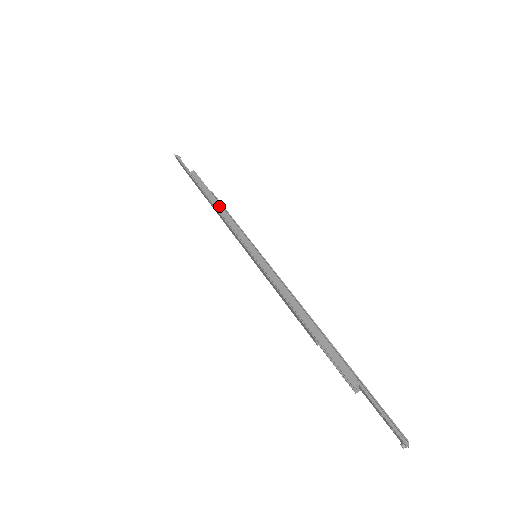
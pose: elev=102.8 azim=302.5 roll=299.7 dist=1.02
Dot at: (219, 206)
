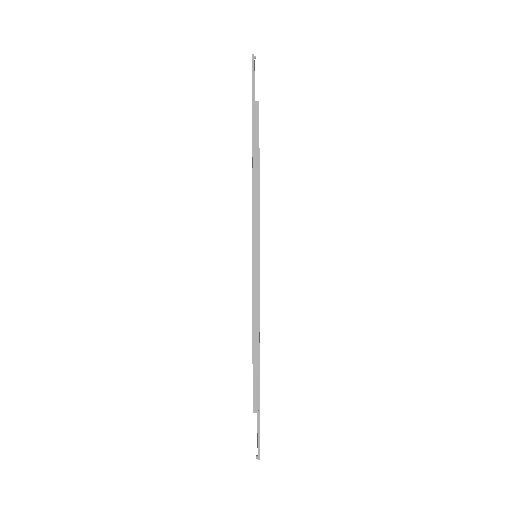
Dot at: (256, 176)
